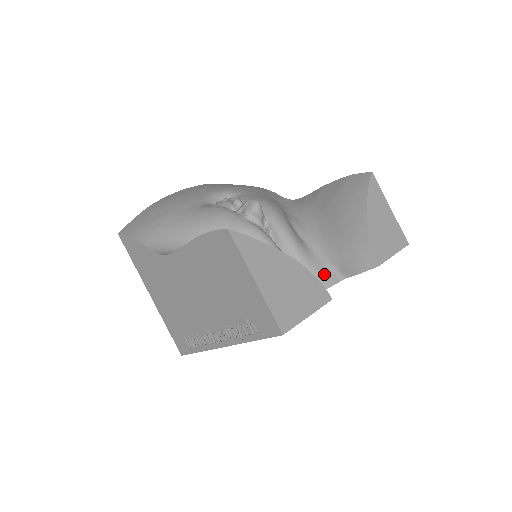
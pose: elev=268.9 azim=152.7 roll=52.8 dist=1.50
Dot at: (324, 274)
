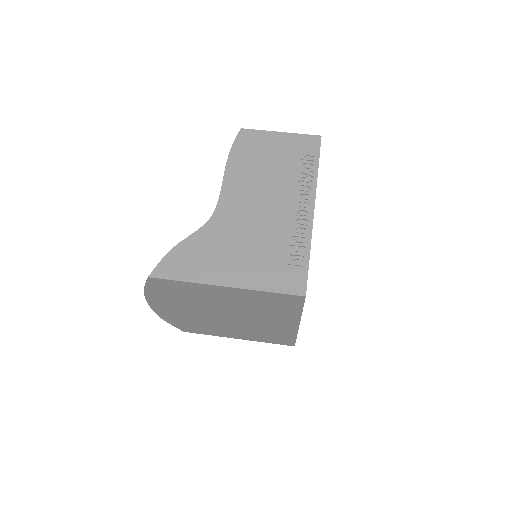
Dot at: occluded
